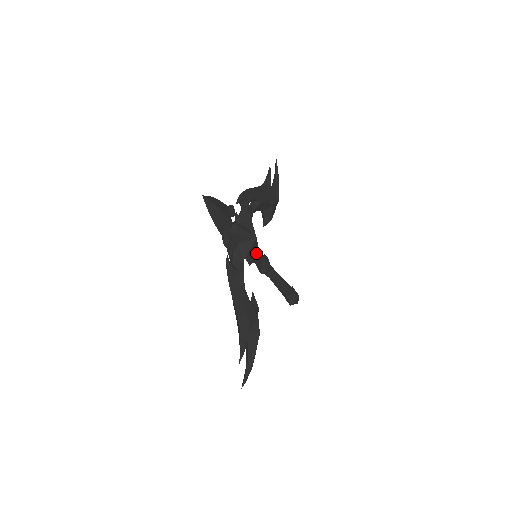
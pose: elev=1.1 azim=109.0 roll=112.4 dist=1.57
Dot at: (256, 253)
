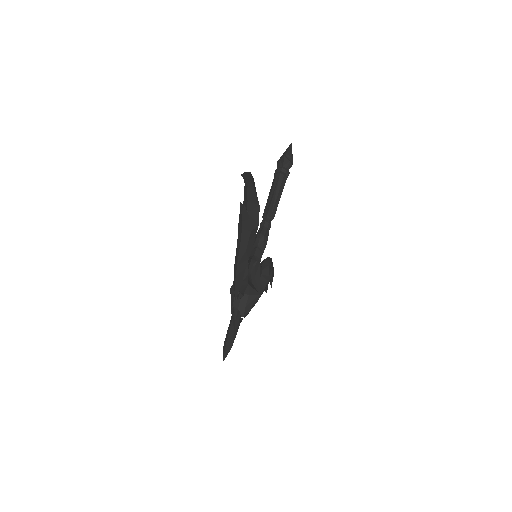
Dot at: (258, 269)
